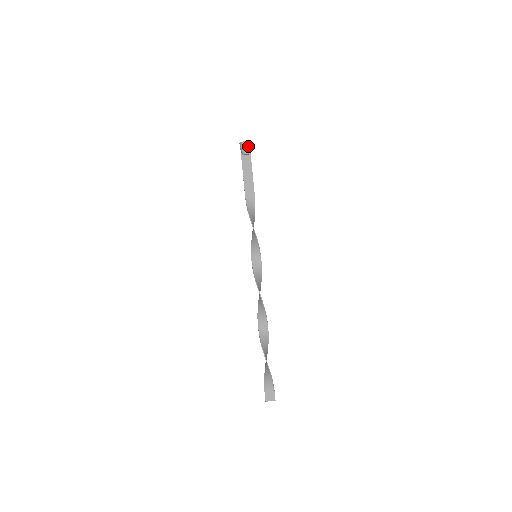
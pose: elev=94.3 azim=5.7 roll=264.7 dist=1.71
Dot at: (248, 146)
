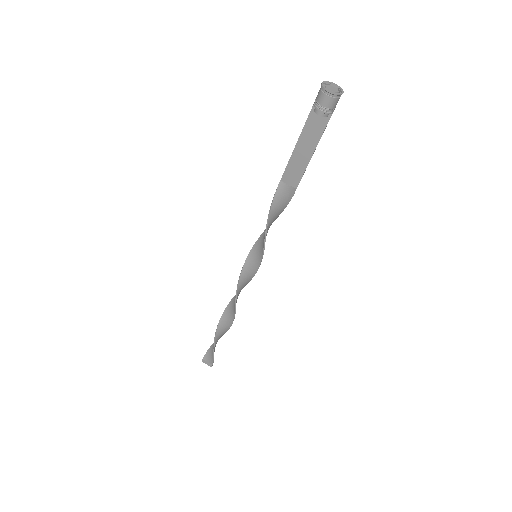
Dot at: (331, 103)
